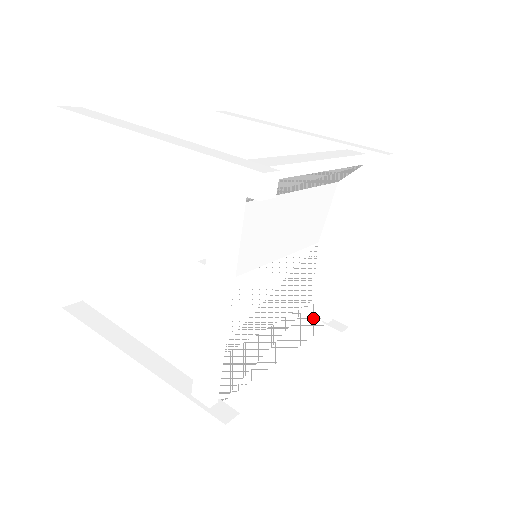
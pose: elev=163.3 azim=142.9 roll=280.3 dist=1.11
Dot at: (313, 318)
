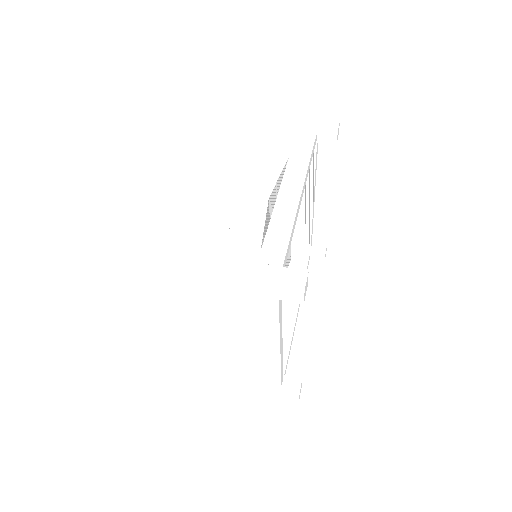
Dot at: occluded
